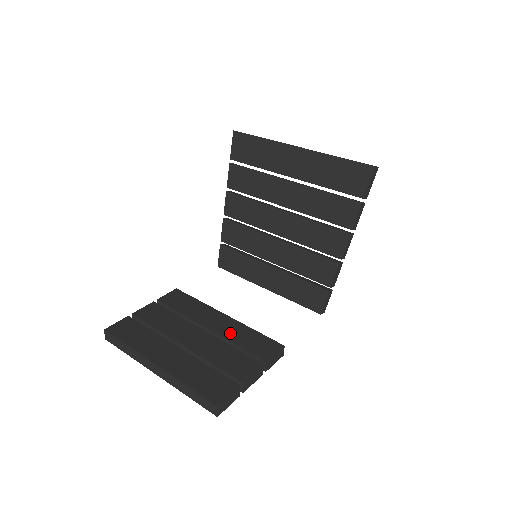
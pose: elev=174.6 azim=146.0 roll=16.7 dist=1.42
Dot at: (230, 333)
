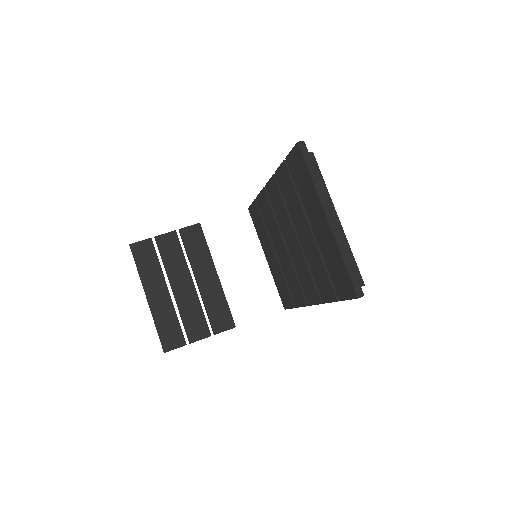
Dot at: (209, 295)
